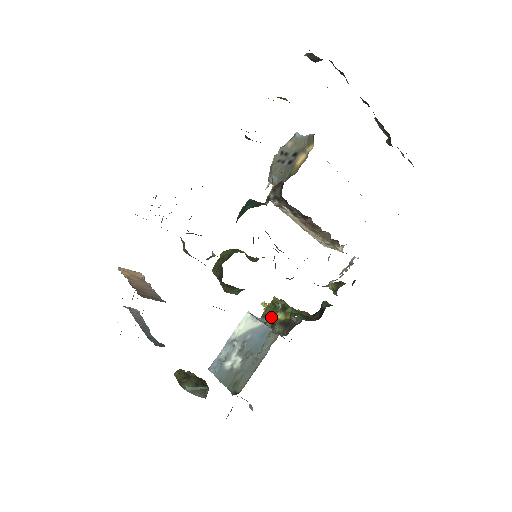
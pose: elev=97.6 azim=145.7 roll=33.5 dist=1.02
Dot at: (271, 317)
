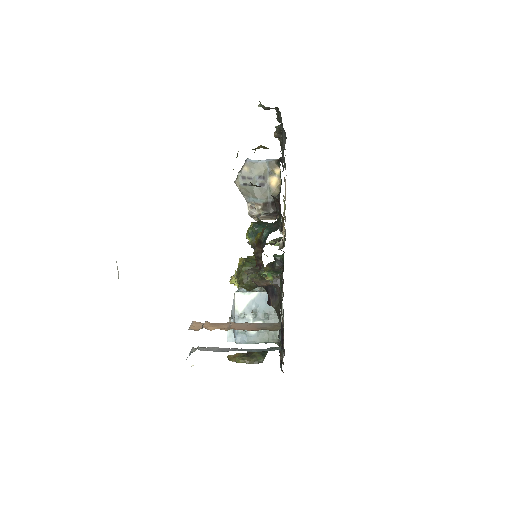
Dot at: occluded
